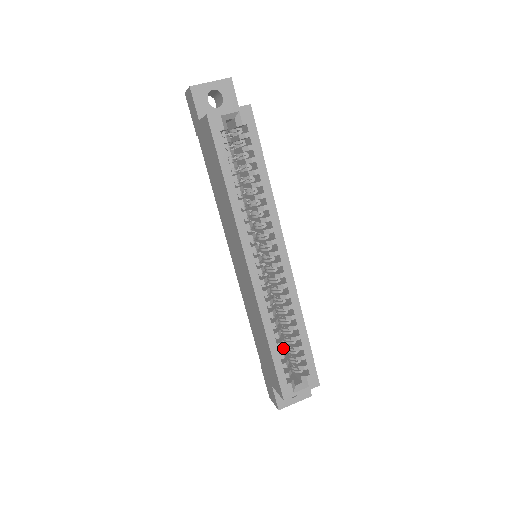
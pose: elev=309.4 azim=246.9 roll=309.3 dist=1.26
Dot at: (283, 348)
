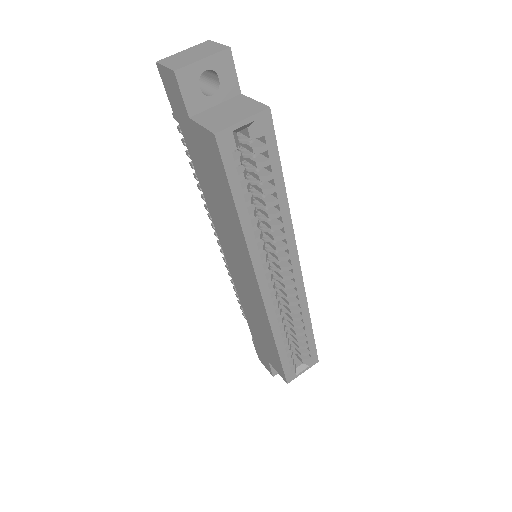
Dot at: occluded
